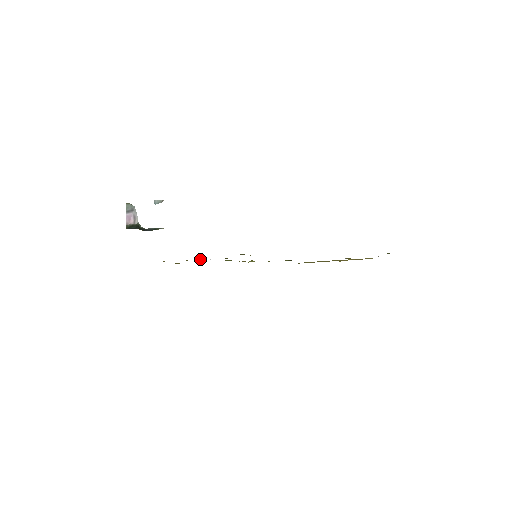
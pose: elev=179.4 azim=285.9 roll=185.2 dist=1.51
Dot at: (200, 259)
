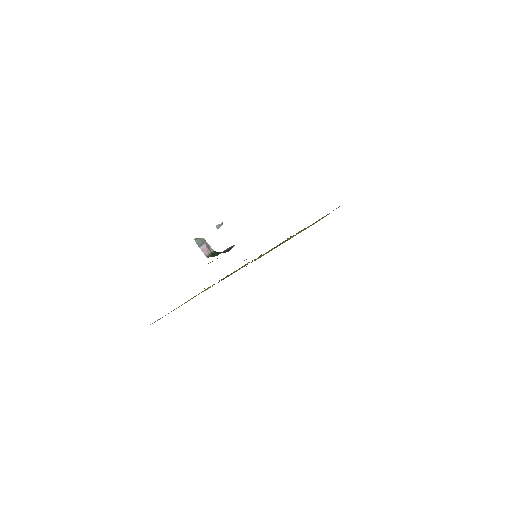
Dot at: occluded
